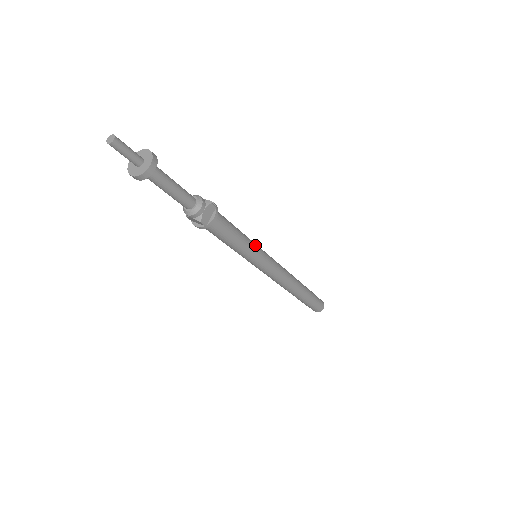
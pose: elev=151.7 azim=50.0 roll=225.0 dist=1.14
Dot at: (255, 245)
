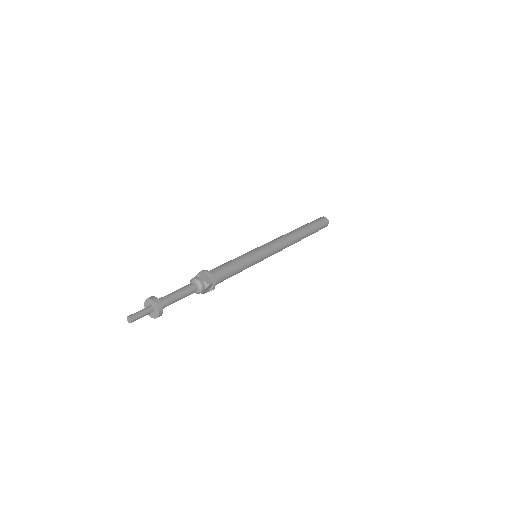
Dot at: (253, 261)
